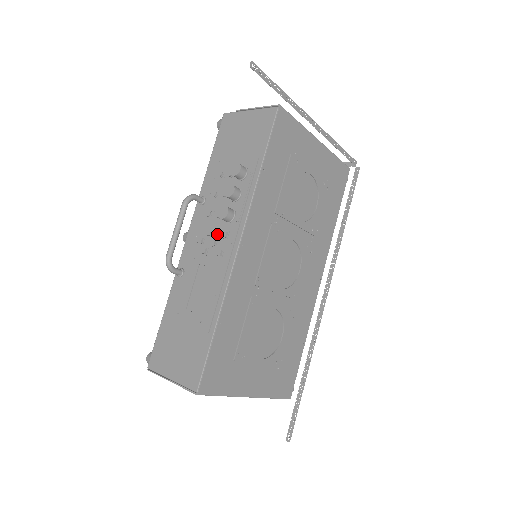
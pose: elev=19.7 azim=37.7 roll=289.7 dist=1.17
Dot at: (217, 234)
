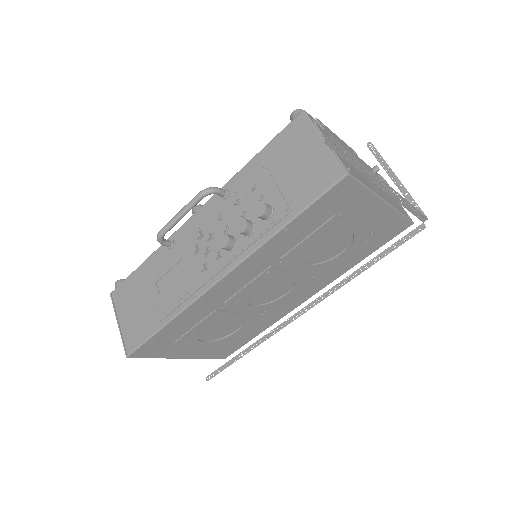
Dot at: (213, 246)
